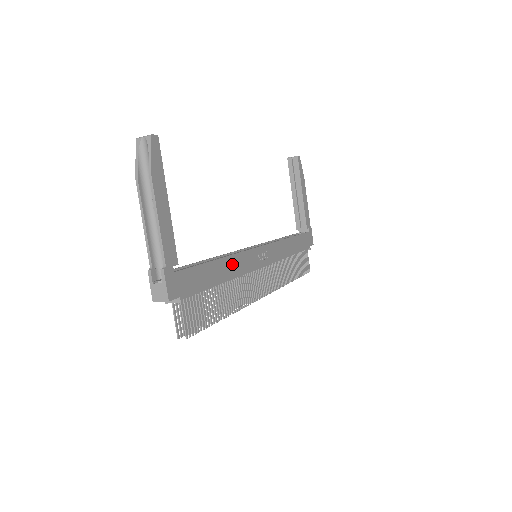
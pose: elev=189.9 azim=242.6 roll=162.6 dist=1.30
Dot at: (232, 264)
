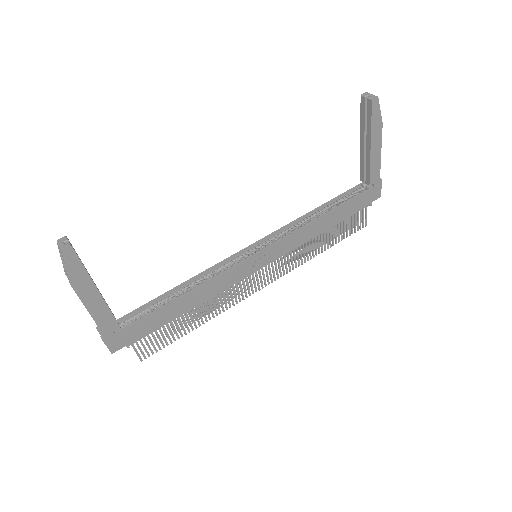
Dot at: (204, 291)
